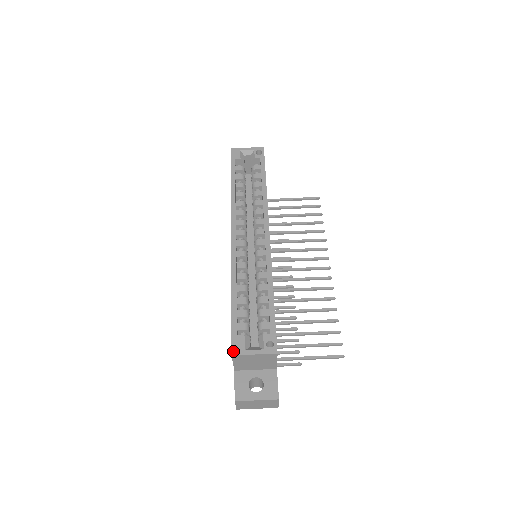
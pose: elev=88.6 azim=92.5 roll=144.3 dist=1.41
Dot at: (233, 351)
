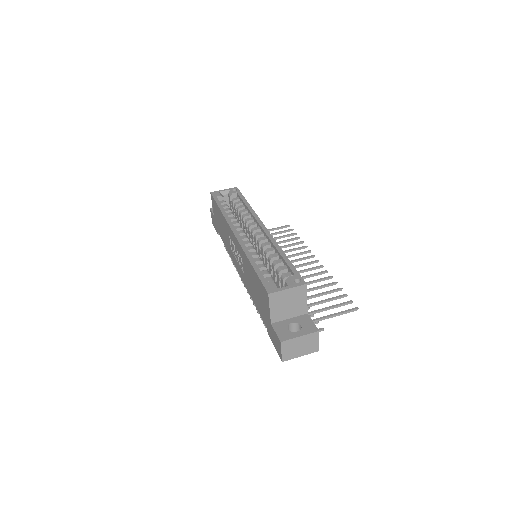
Dot at: (268, 291)
